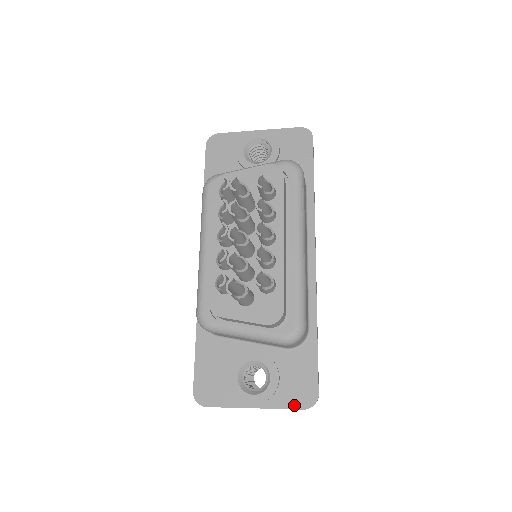
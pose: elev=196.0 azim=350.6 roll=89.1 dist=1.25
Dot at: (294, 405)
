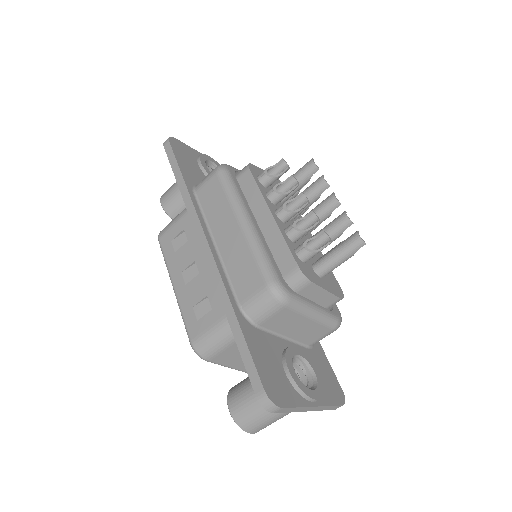
Dot at: (336, 401)
